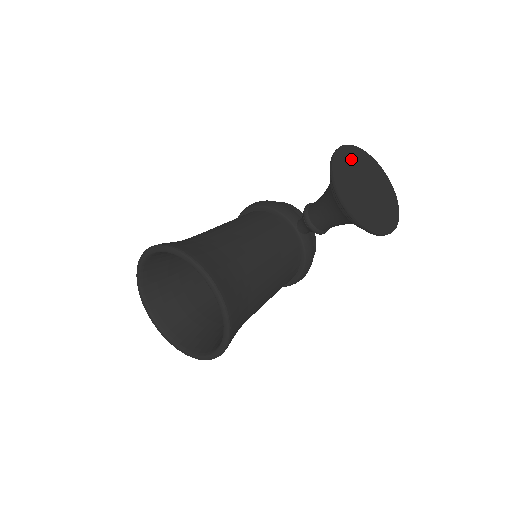
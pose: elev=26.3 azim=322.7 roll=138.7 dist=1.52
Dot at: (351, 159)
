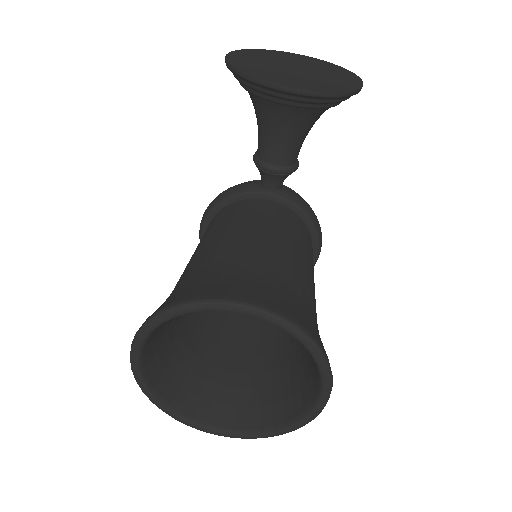
Dot at: (249, 58)
